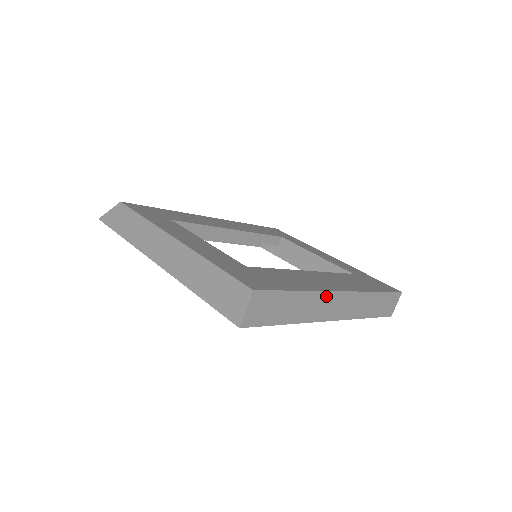
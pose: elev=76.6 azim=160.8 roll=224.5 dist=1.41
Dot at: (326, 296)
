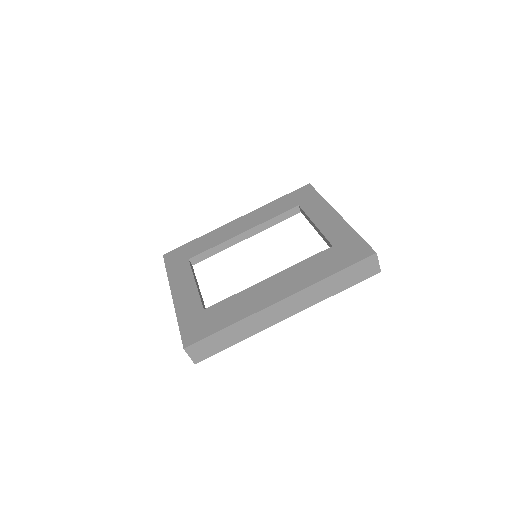
Dot at: (261, 313)
